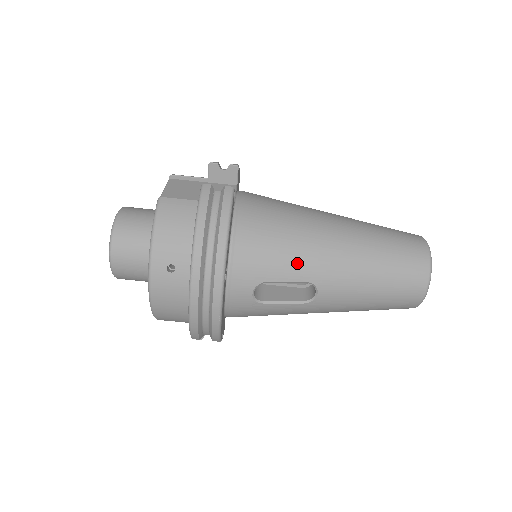
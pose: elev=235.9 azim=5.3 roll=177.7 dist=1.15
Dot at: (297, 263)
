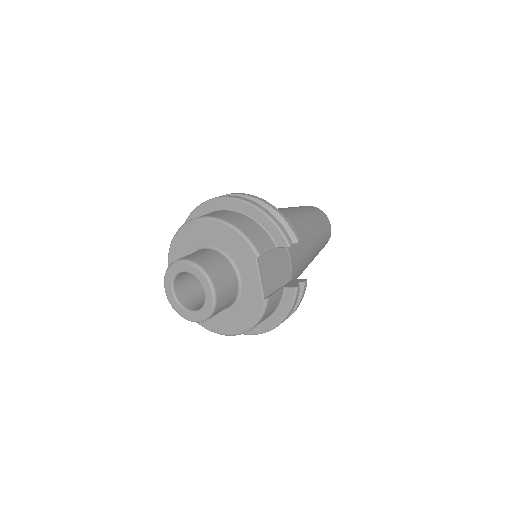
Dot at: occluded
